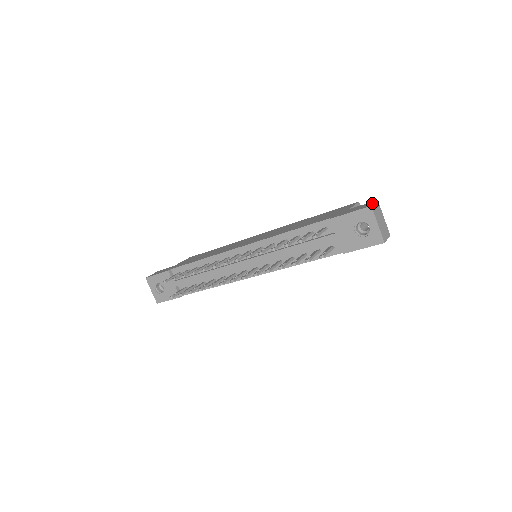
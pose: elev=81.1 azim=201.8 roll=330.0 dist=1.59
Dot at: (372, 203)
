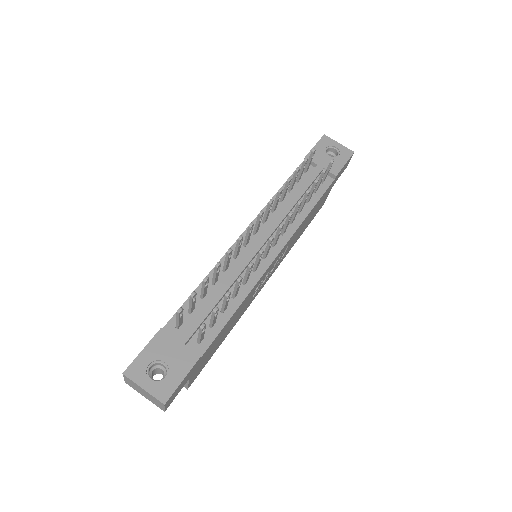
Dot at: occluded
